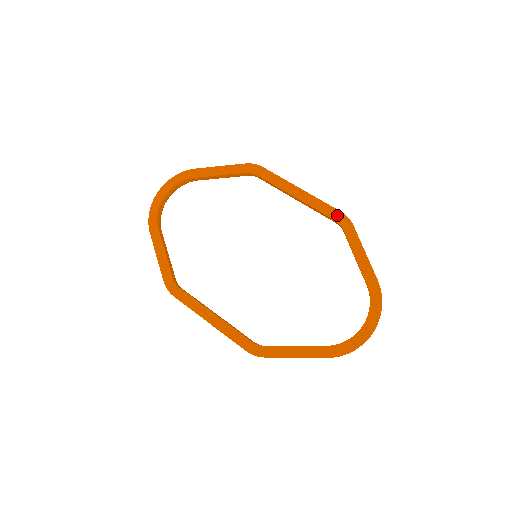
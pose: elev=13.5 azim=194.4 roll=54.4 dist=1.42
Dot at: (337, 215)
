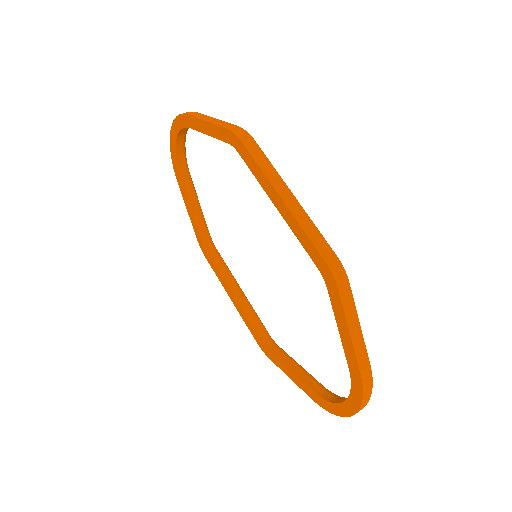
Dot at: (320, 263)
